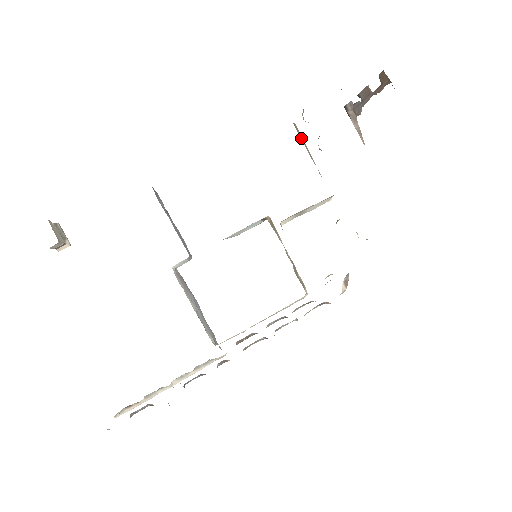
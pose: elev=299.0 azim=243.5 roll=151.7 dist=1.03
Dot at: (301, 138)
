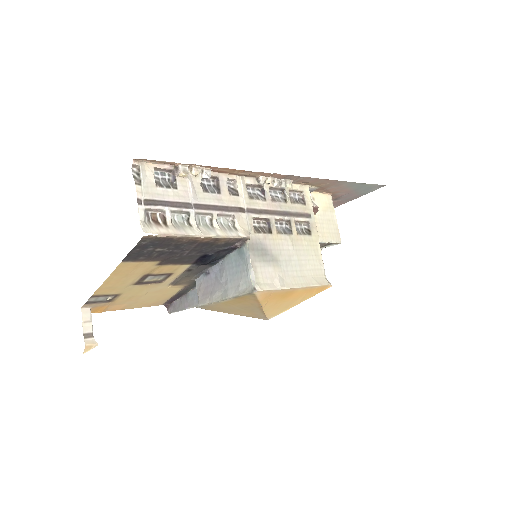
Dot at: occluded
